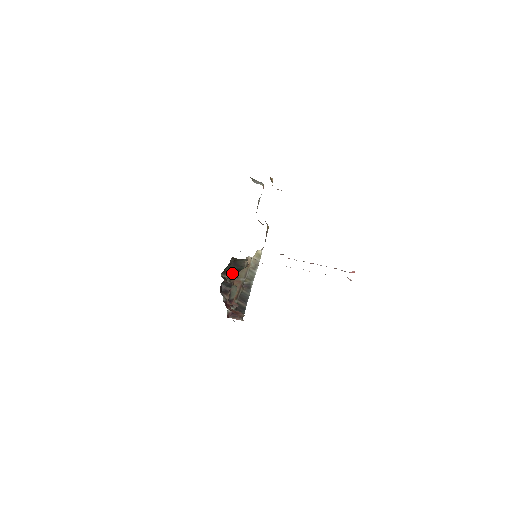
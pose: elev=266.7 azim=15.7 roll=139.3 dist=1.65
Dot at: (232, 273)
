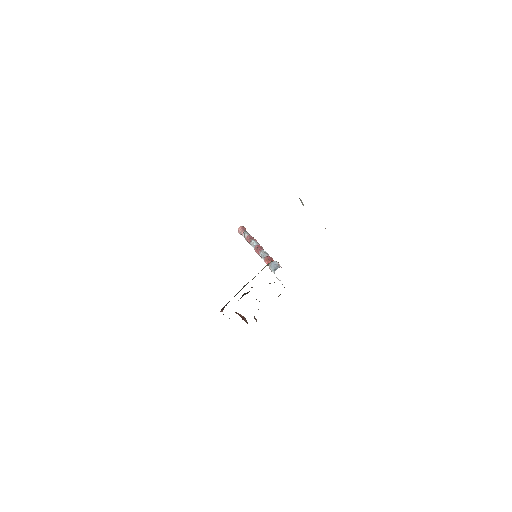
Dot at: occluded
